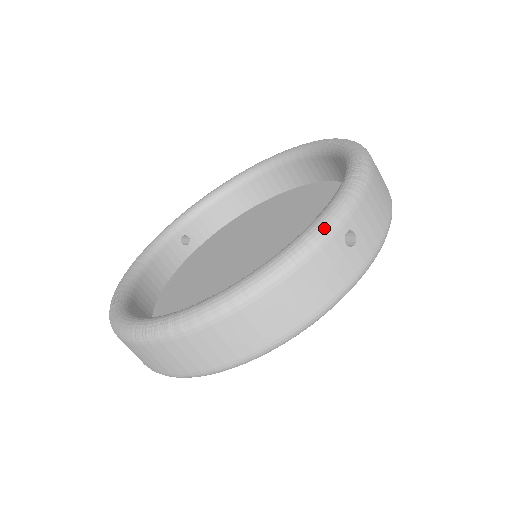
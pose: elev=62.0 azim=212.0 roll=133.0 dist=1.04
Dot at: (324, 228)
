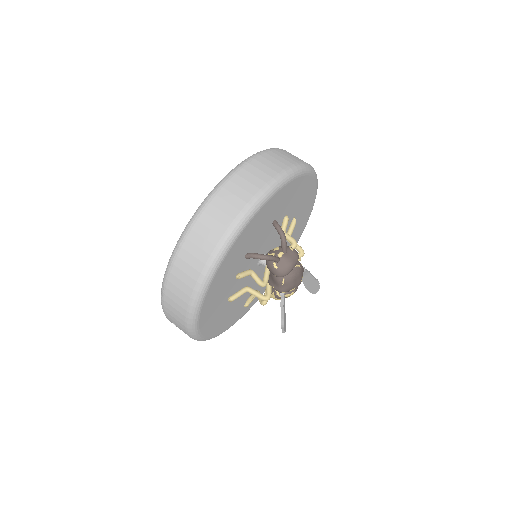
Dot at: occluded
